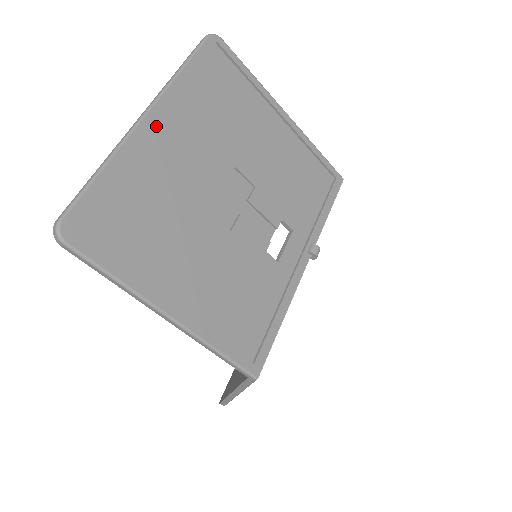
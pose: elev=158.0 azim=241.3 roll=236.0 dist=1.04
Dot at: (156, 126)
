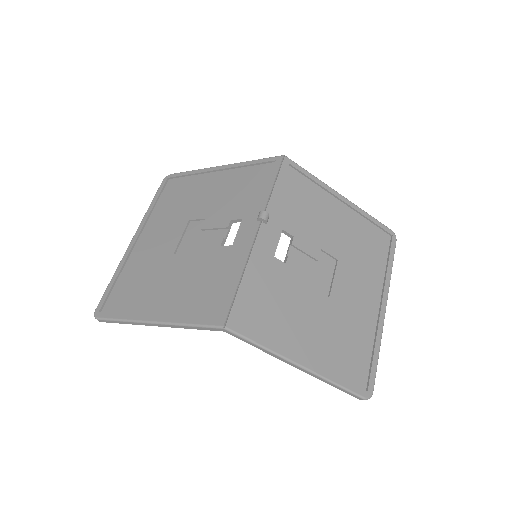
Dot at: (140, 240)
